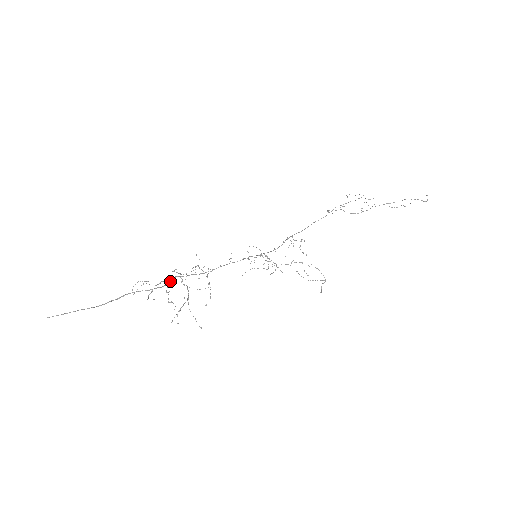
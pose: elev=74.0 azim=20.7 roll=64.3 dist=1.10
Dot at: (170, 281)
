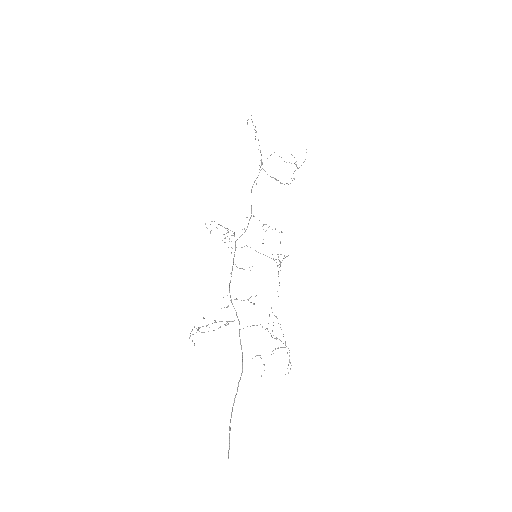
Dot at: occluded
